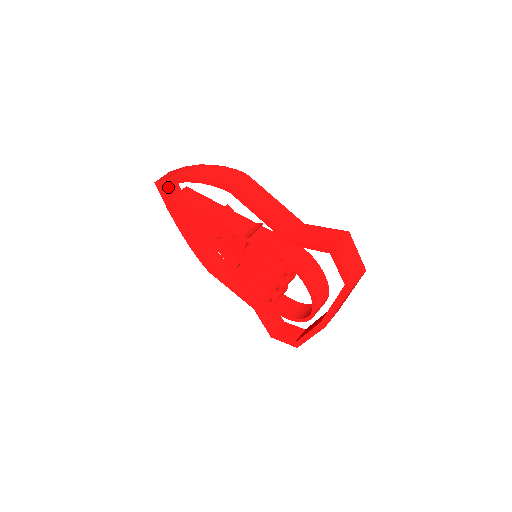
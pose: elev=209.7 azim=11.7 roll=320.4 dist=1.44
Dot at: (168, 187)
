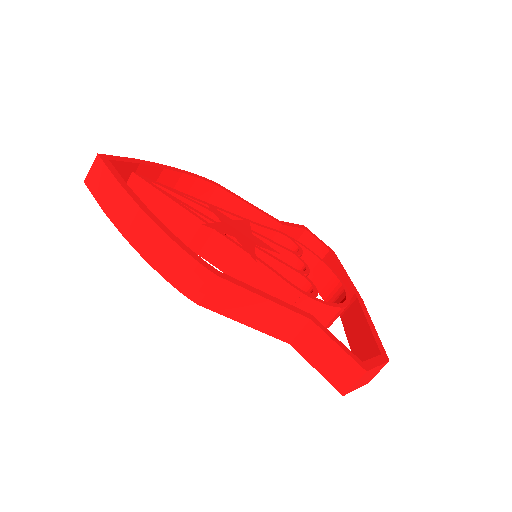
Dot at: occluded
